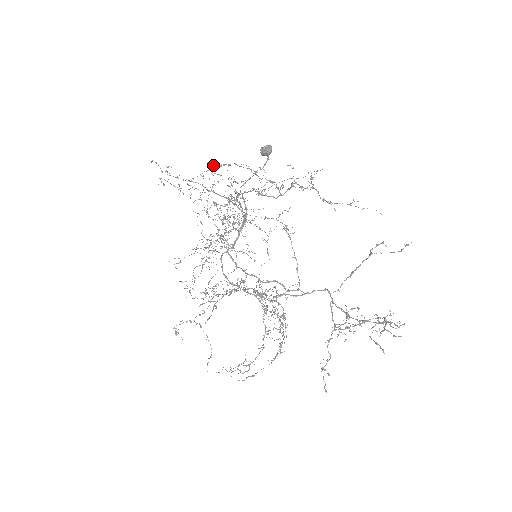
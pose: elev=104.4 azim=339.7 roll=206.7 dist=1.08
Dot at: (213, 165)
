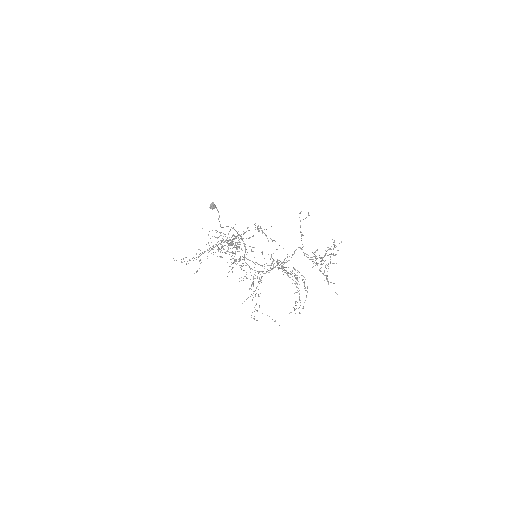
Dot at: occluded
